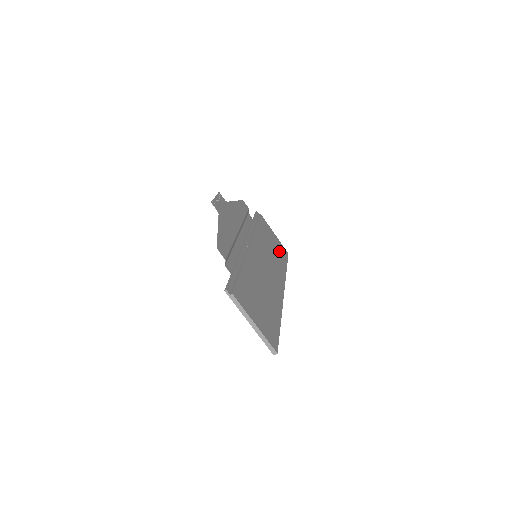
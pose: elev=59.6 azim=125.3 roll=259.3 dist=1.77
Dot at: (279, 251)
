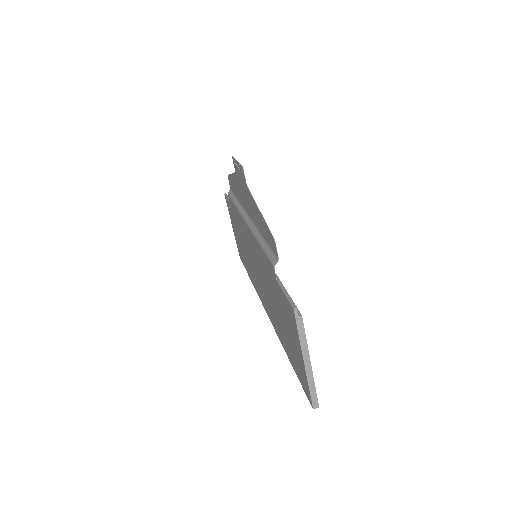
Dot at: occluded
